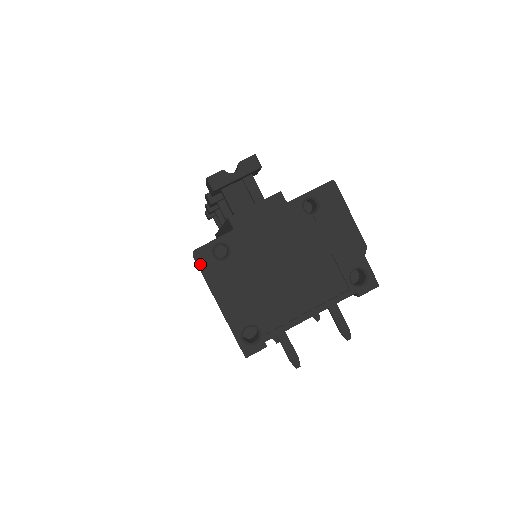
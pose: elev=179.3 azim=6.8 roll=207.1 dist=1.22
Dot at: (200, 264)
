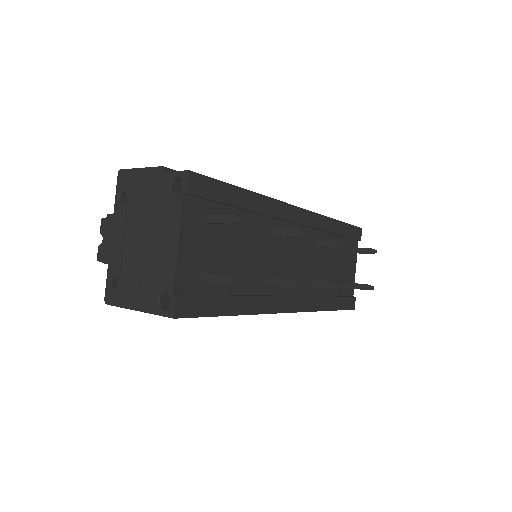
Dot at: (112, 303)
